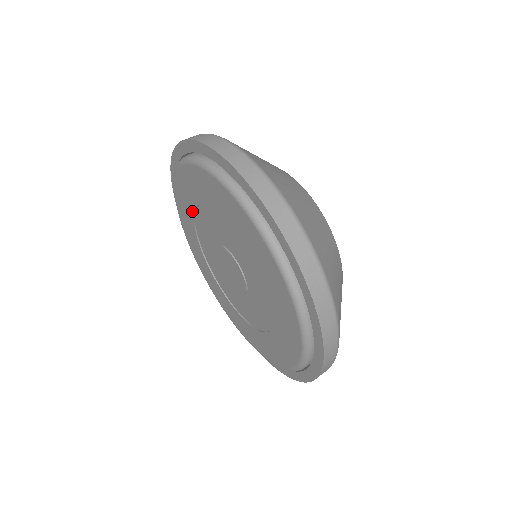
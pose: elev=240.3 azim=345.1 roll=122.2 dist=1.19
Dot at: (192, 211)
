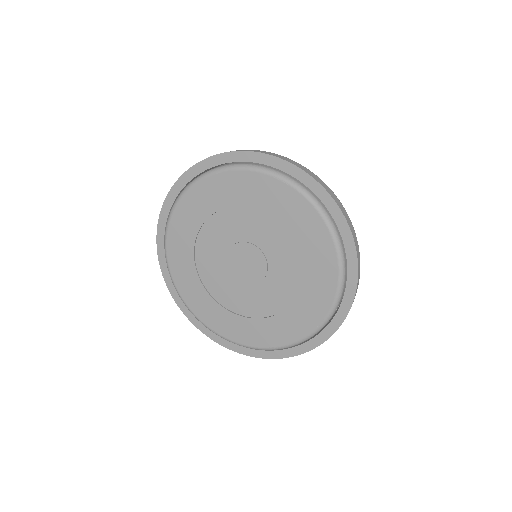
Dot at: (192, 246)
